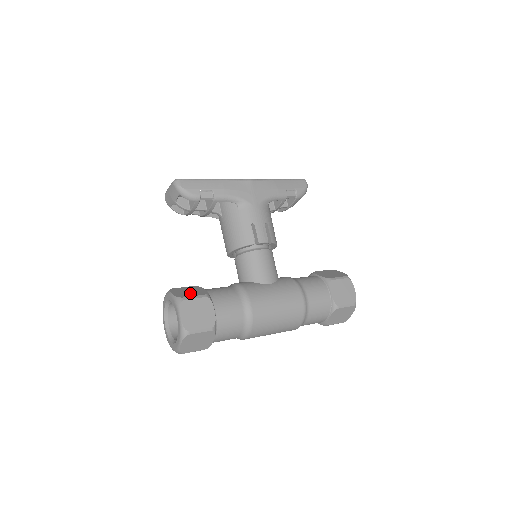
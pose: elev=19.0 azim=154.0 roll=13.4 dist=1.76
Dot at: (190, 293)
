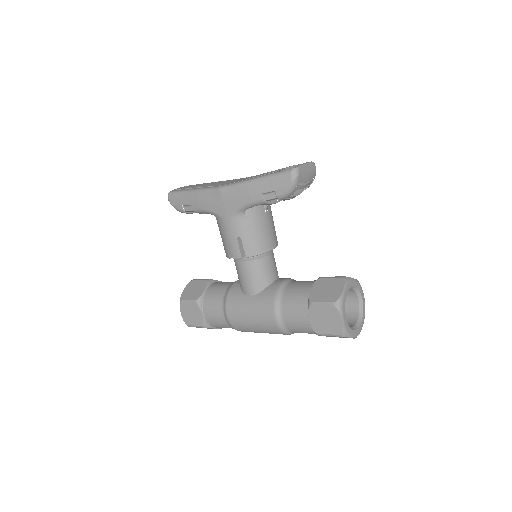
Dot at: (191, 294)
